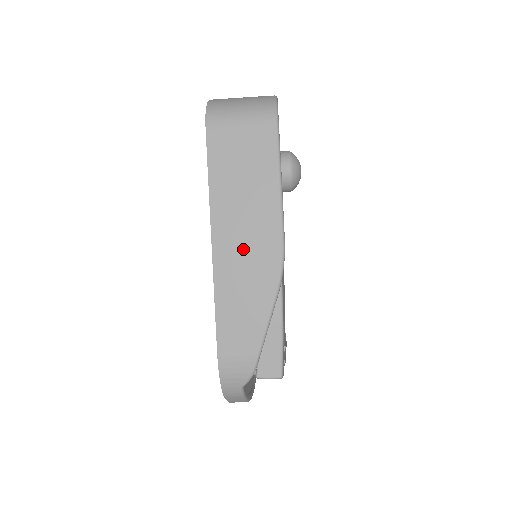
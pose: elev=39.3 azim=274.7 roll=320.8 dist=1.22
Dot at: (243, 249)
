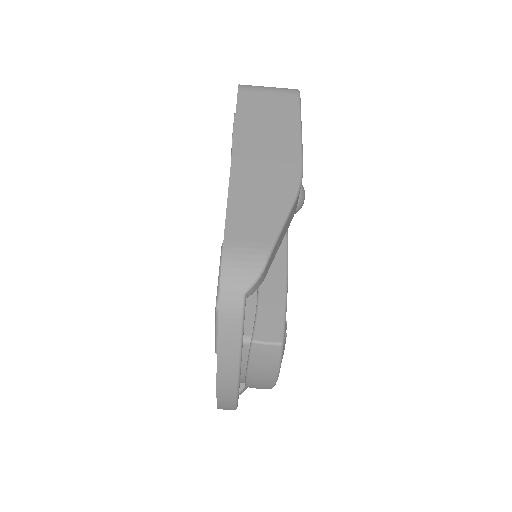
Dot at: (262, 164)
